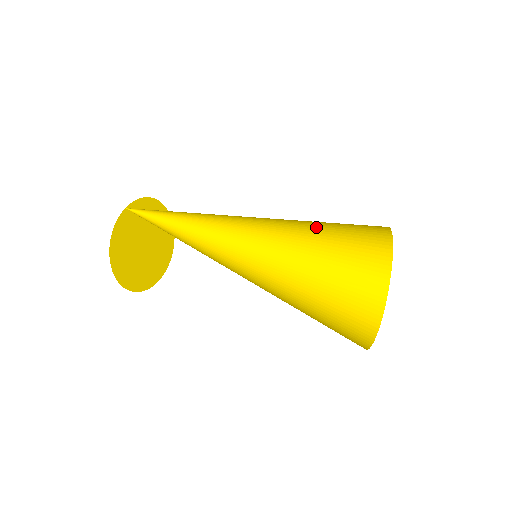
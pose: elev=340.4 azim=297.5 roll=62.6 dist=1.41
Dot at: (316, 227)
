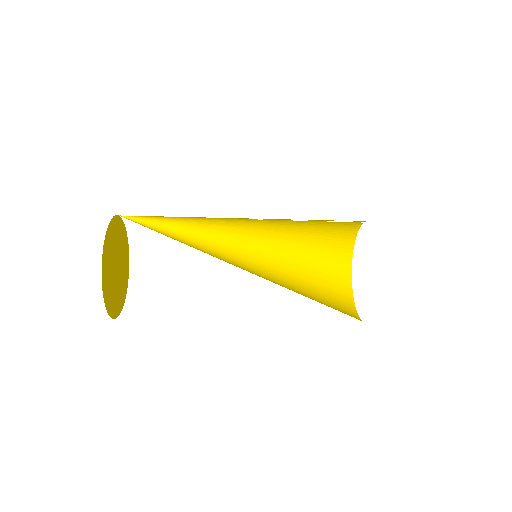
Dot at: (297, 249)
